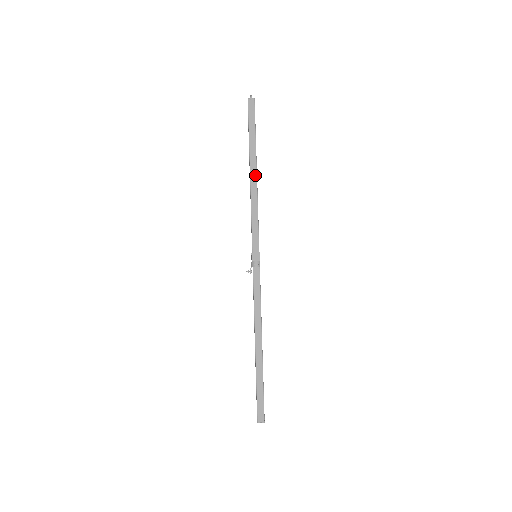
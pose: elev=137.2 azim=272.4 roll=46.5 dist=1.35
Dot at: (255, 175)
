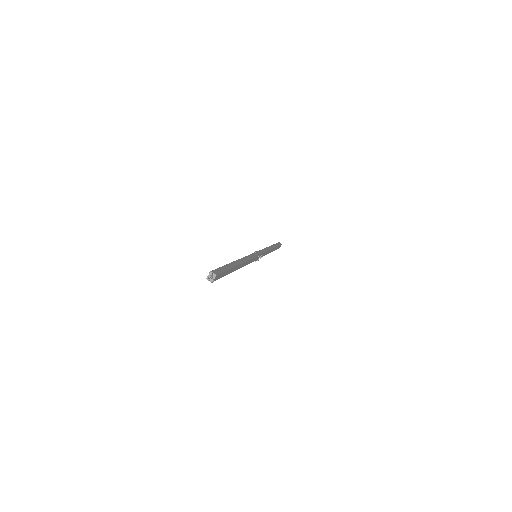
Dot at: (241, 265)
